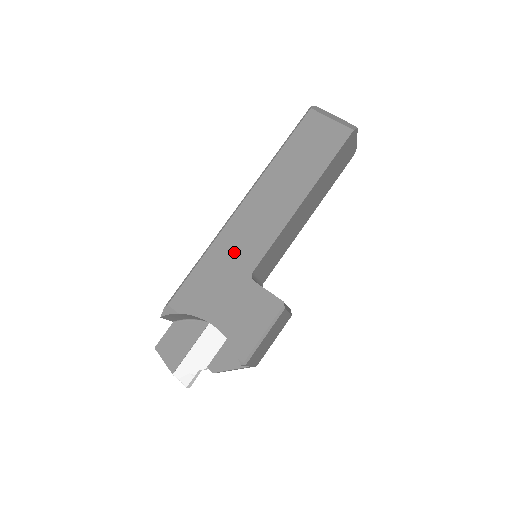
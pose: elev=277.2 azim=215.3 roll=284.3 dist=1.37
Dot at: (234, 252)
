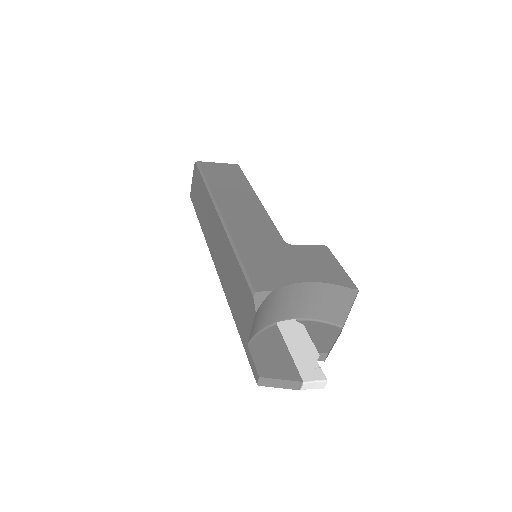
Dot at: (256, 237)
